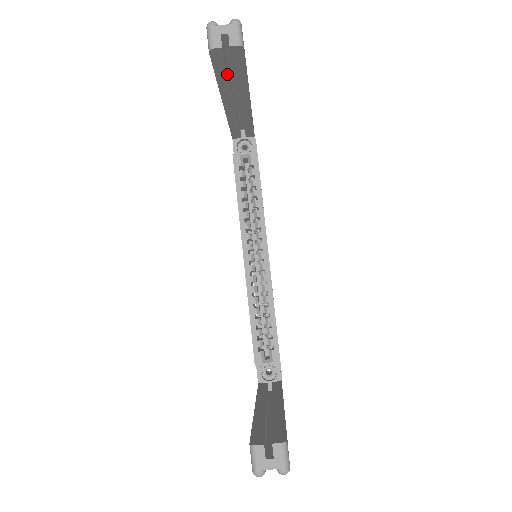
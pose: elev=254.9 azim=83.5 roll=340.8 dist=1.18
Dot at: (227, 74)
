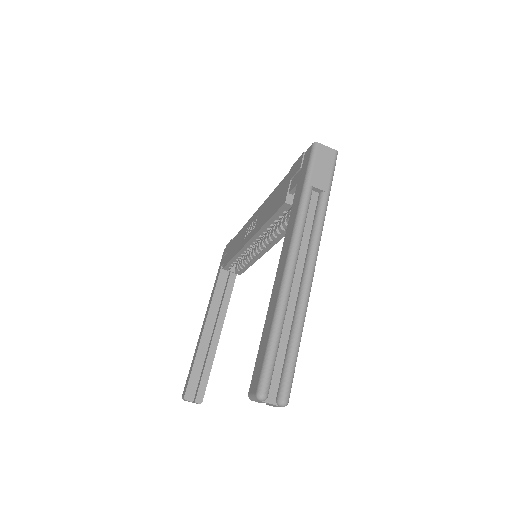
Dot at: occluded
